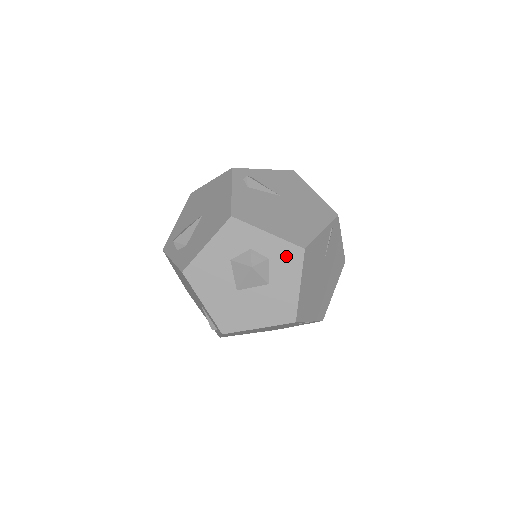
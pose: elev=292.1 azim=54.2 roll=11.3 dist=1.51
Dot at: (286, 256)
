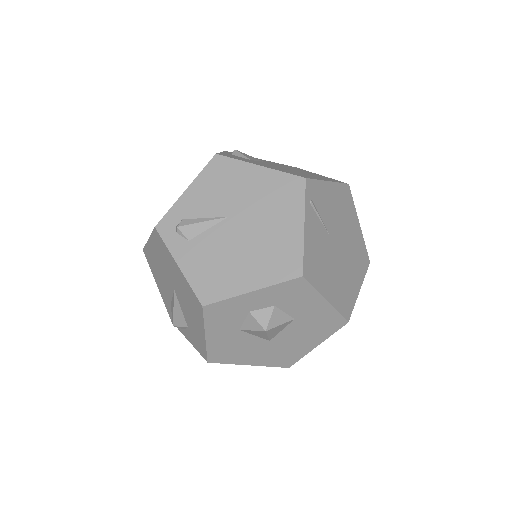
Dot at: (289, 293)
